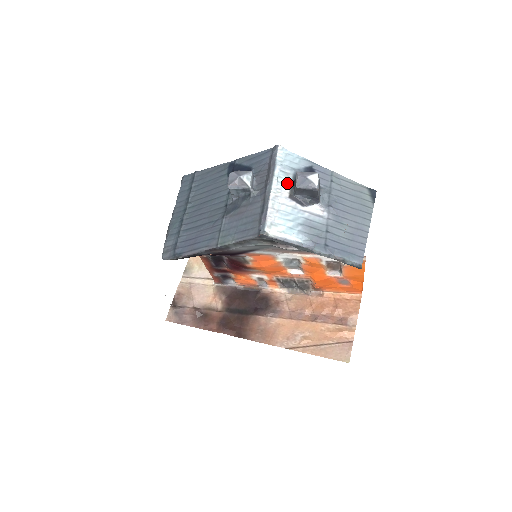
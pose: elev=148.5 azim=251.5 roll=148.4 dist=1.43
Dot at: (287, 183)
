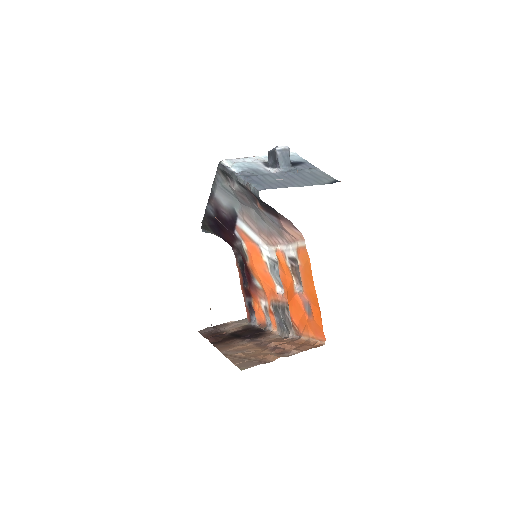
Dot at: occluded
